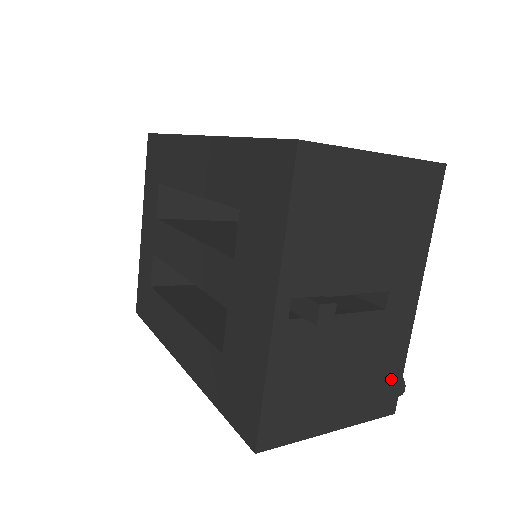
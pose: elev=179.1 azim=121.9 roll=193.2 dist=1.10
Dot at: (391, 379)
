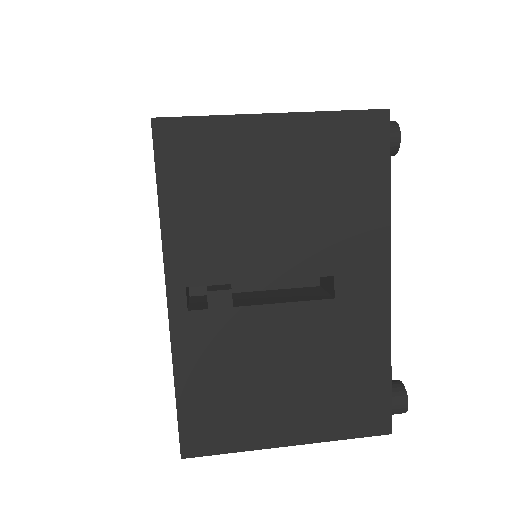
Dot at: (371, 388)
